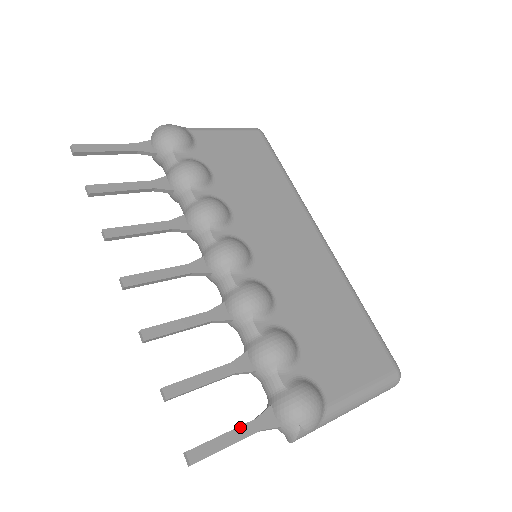
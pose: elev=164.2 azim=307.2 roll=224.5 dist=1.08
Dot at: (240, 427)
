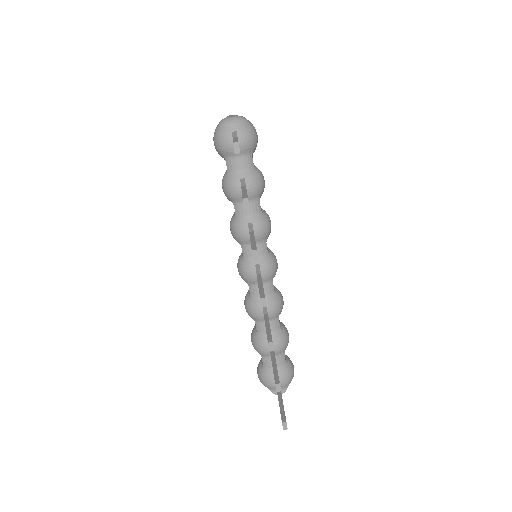
Dot at: occluded
